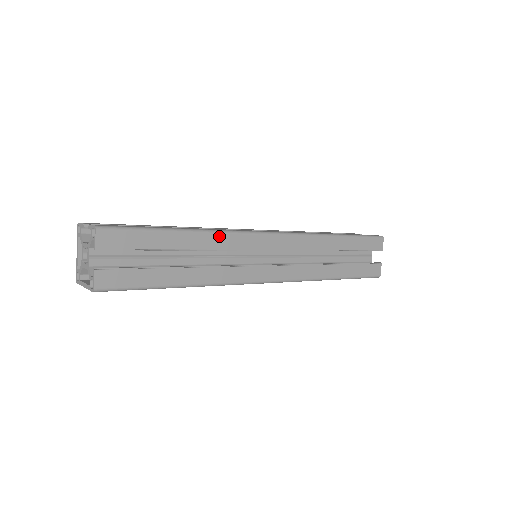
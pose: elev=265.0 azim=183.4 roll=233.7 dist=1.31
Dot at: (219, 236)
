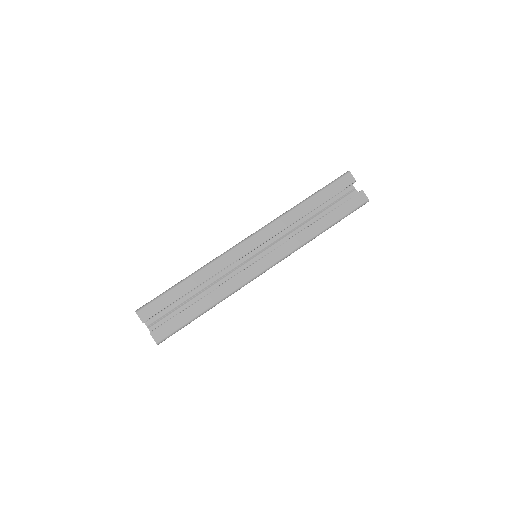
Dot at: (210, 266)
